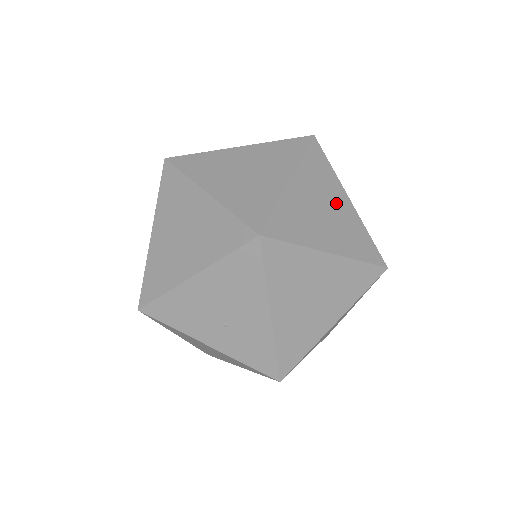
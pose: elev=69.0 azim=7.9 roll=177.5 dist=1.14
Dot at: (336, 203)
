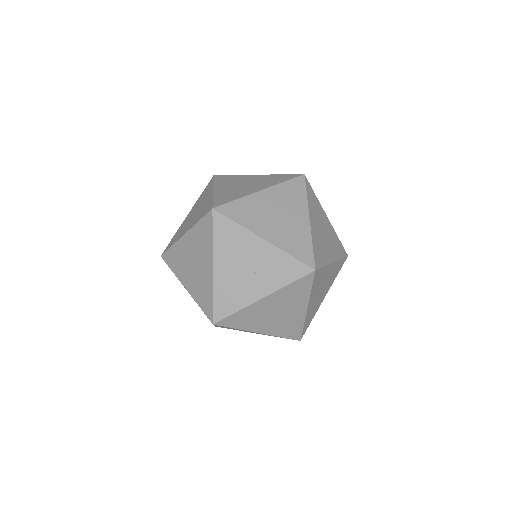
Dot at: (248, 180)
